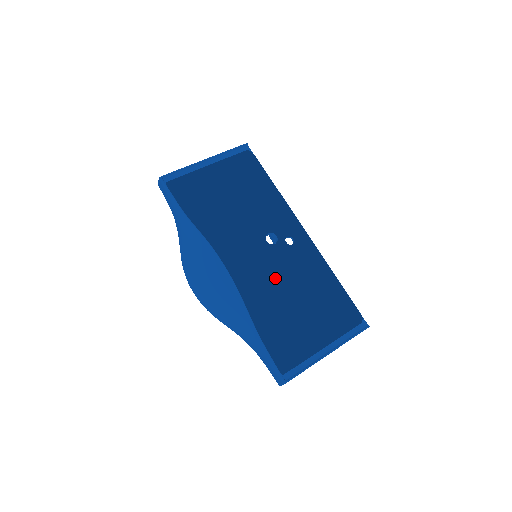
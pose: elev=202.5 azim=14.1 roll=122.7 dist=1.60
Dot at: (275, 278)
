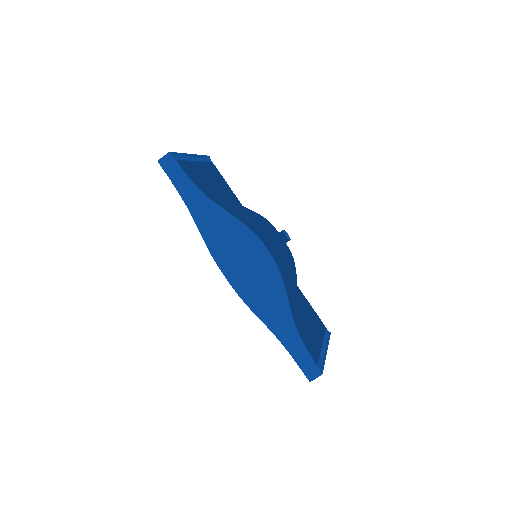
Dot at: (290, 273)
